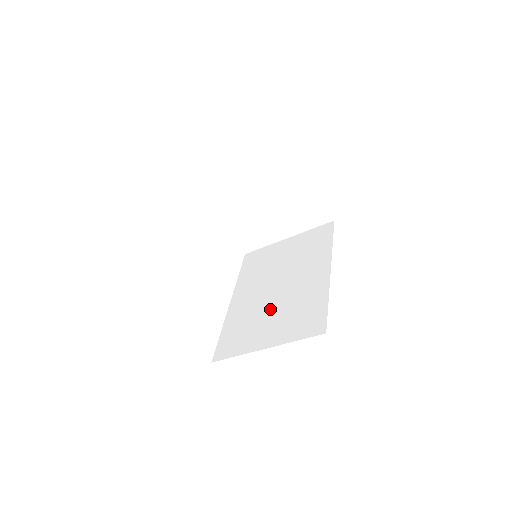
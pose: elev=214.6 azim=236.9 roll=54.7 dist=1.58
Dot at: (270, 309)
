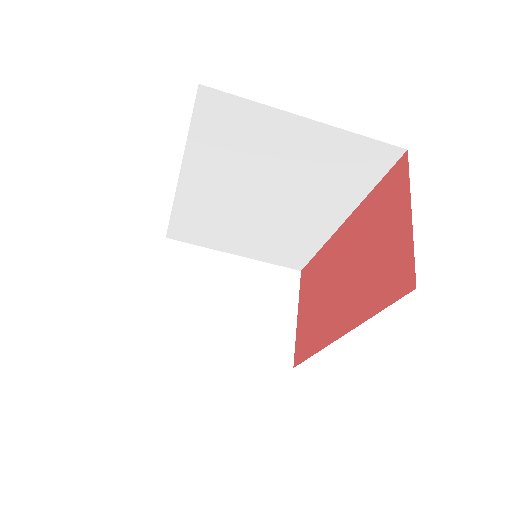
Dot at: occluded
